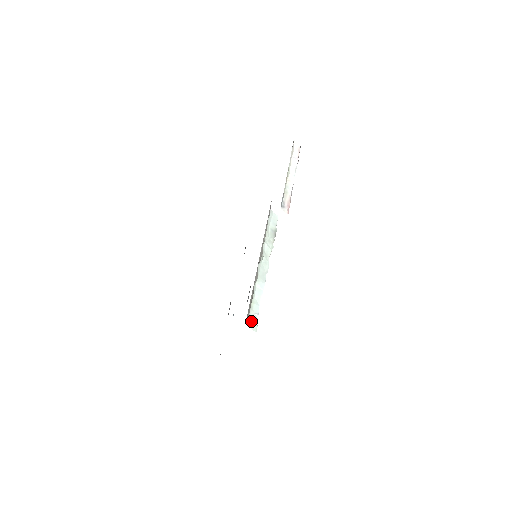
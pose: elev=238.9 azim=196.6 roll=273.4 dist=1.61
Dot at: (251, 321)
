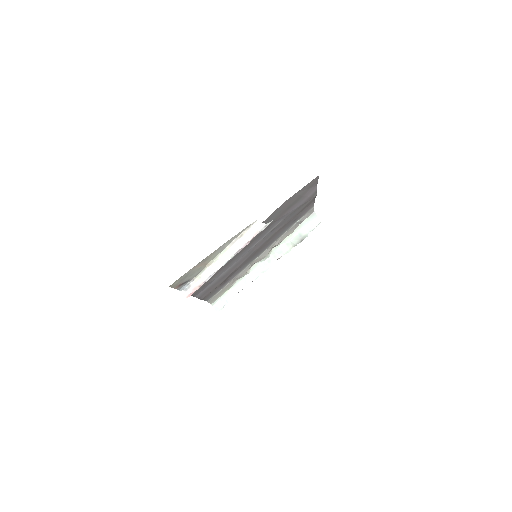
Dot at: (218, 303)
